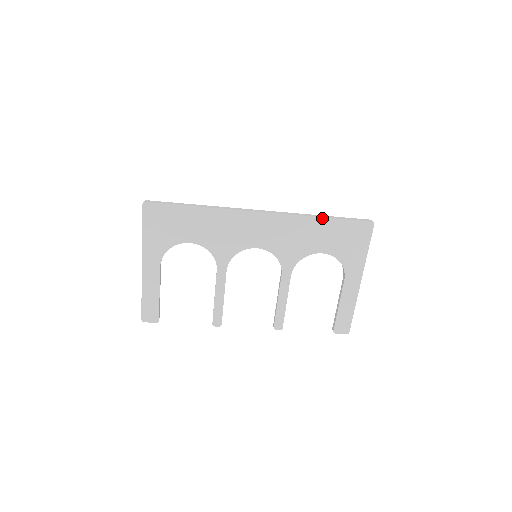
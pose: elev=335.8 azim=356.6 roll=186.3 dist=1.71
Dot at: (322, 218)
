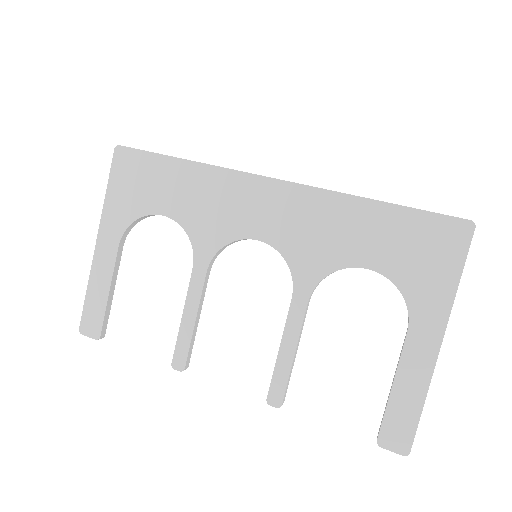
Dot at: (374, 201)
